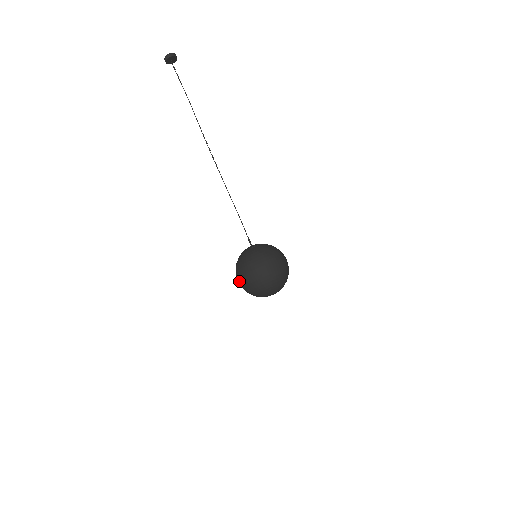
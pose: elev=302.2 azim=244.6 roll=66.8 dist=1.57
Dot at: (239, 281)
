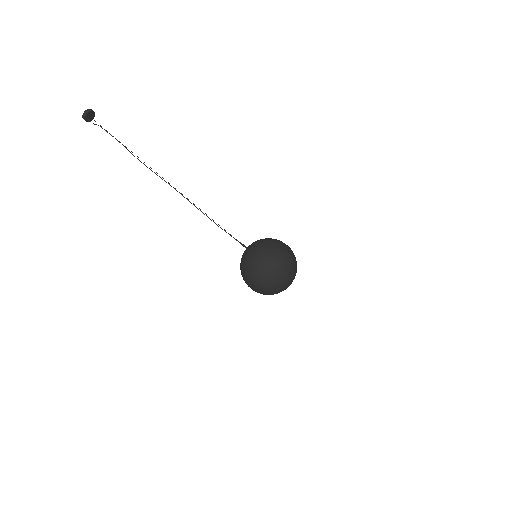
Dot at: (263, 269)
